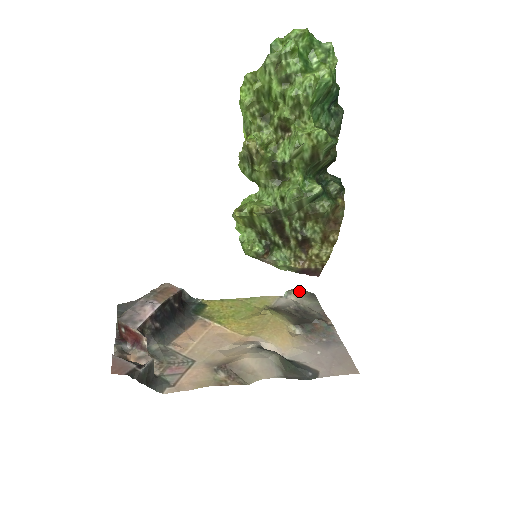
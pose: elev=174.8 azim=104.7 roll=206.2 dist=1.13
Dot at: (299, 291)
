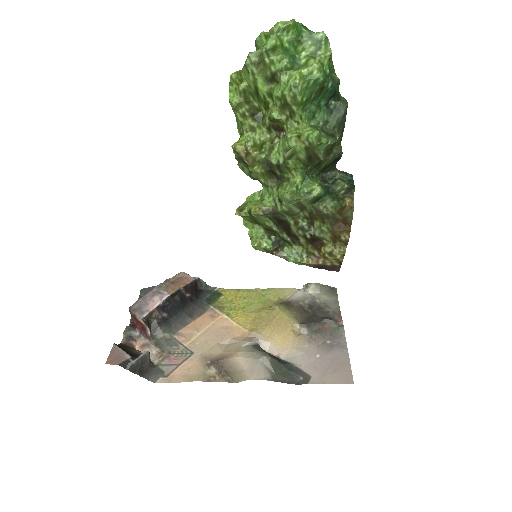
Dot at: (318, 285)
